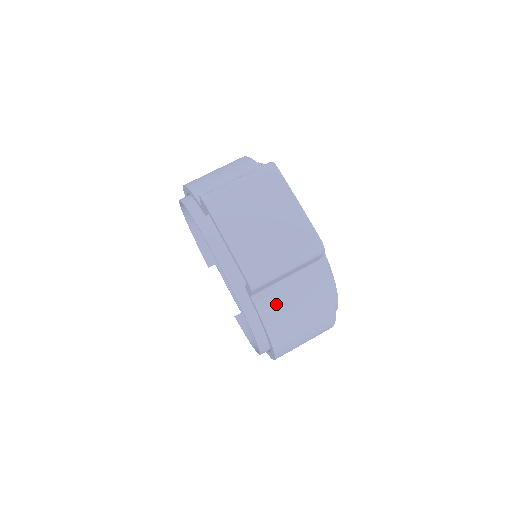
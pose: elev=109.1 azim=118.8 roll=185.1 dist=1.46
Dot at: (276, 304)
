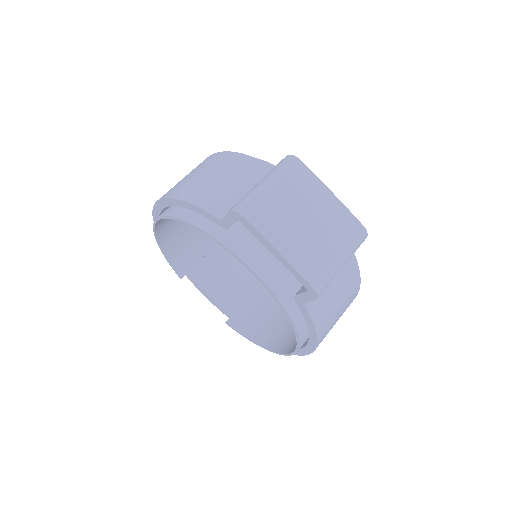
Dot at: (323, 303)
